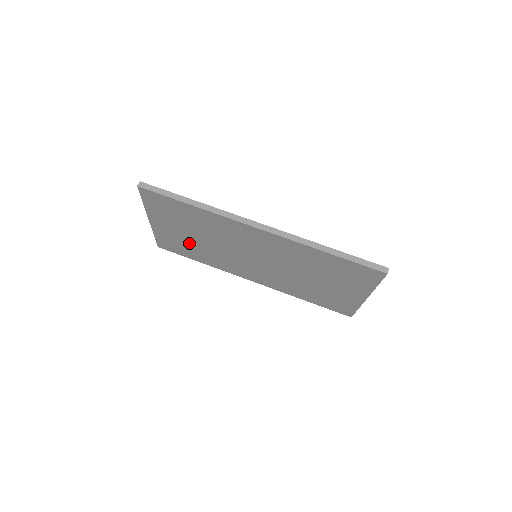
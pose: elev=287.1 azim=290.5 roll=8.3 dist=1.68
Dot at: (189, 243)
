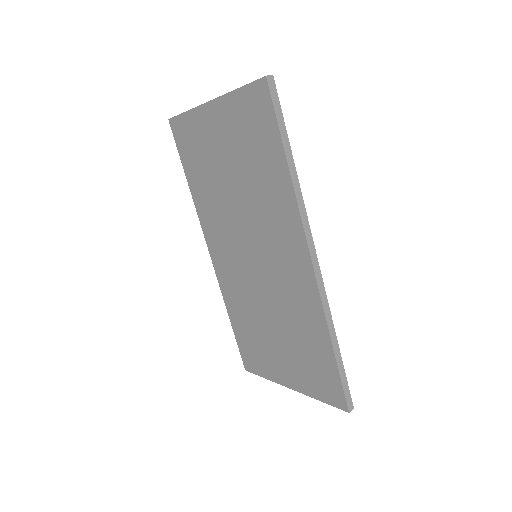
Dot at: (211, 165)
